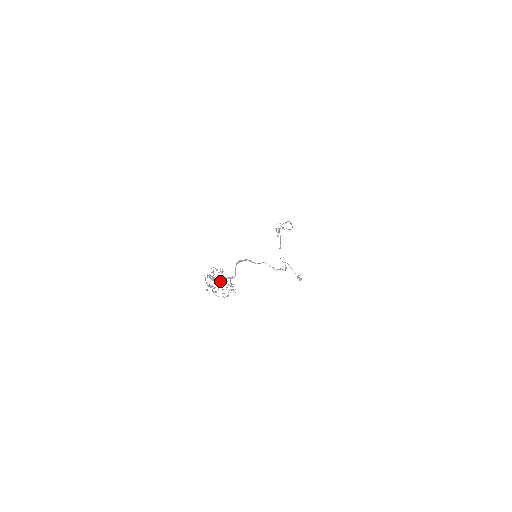
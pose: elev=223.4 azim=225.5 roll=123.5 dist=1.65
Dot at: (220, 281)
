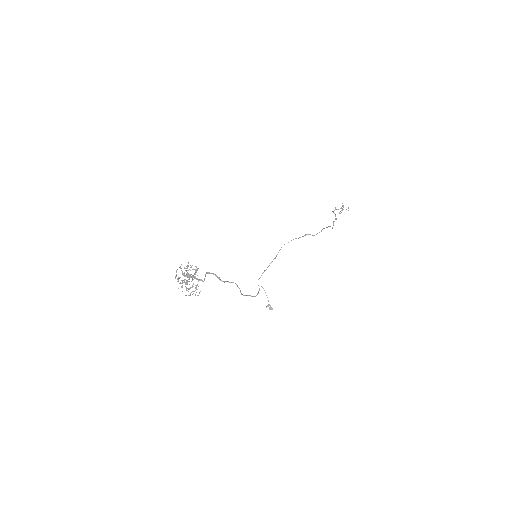
Dot at: (188, 279)
